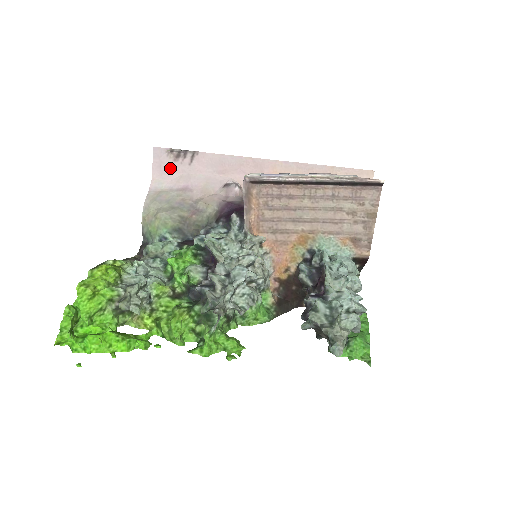
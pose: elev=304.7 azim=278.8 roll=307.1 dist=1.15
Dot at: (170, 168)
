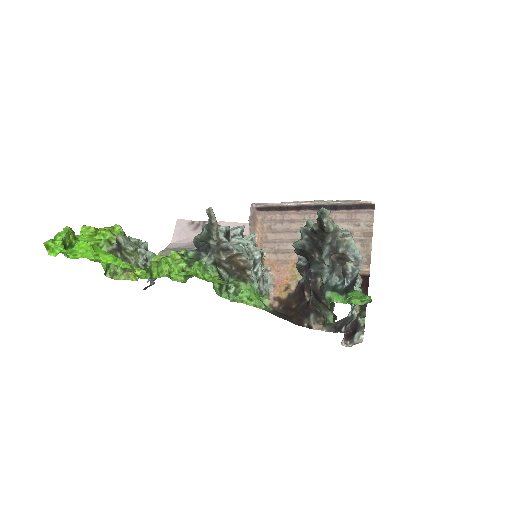
Dot at: (188, 235)
